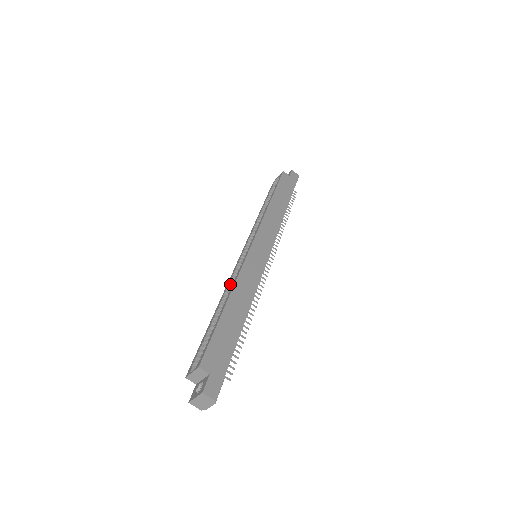
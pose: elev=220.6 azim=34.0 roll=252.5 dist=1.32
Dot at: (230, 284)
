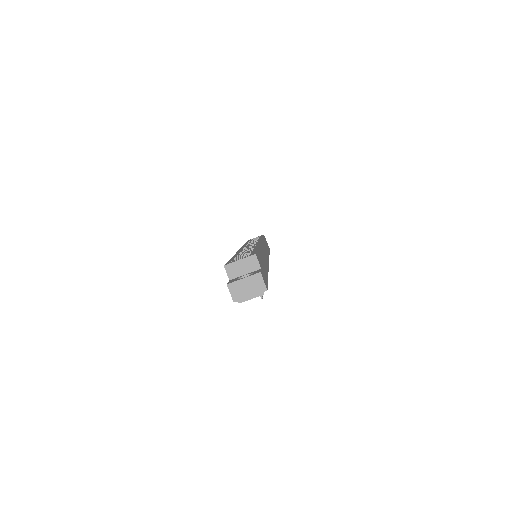
Dot at: (244, 250)
